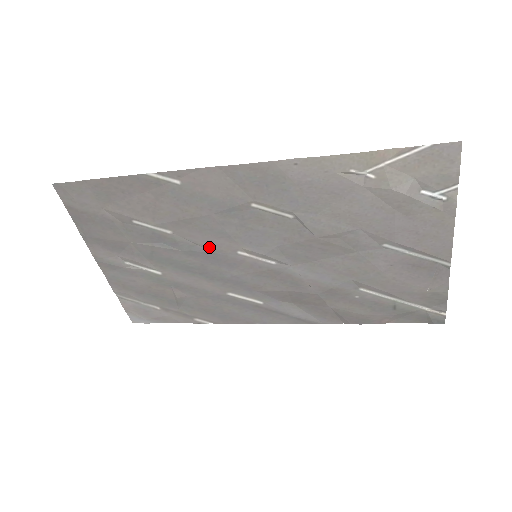
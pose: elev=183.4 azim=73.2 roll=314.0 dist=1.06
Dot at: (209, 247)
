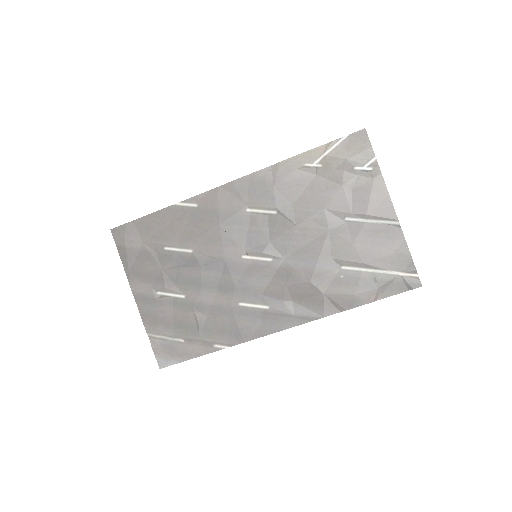
Dot at: (220, 257)
